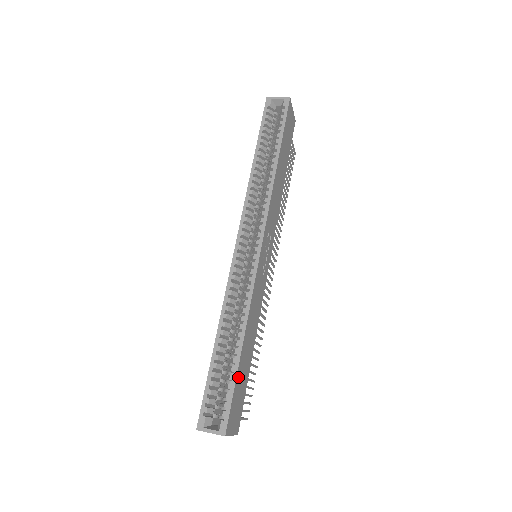
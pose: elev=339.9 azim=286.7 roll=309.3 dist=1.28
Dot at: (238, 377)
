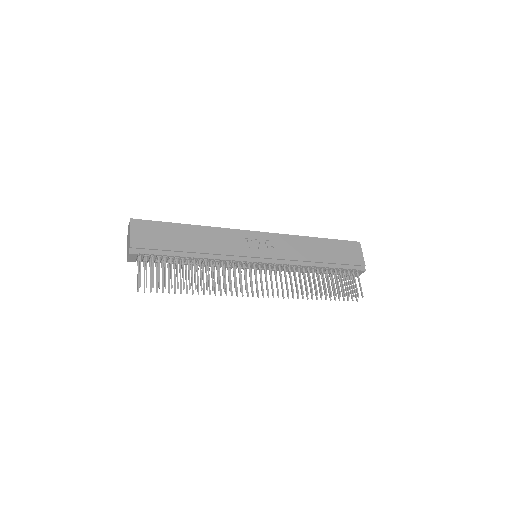
Dot at: (170, 227)
